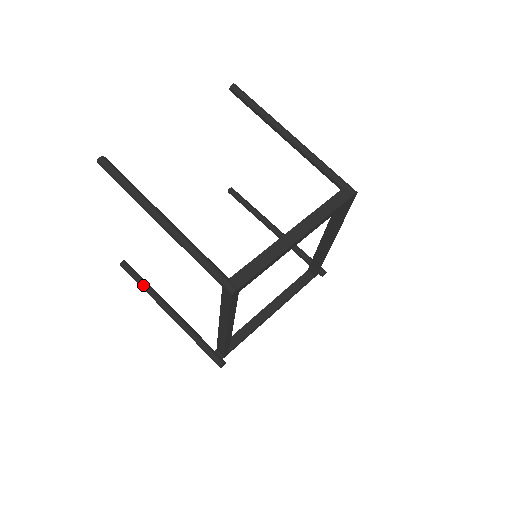
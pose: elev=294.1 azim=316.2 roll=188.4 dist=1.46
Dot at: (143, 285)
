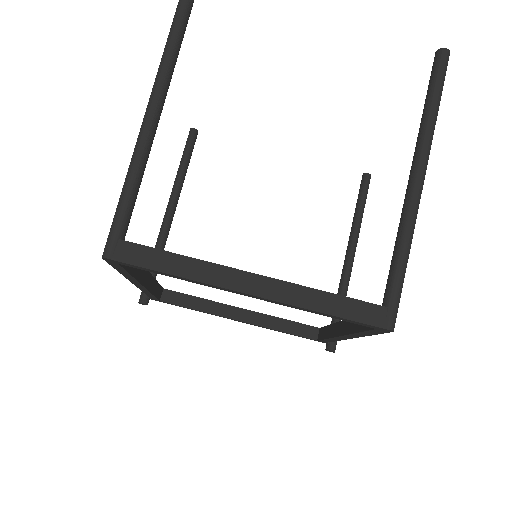
Dot at: (180, 166)
